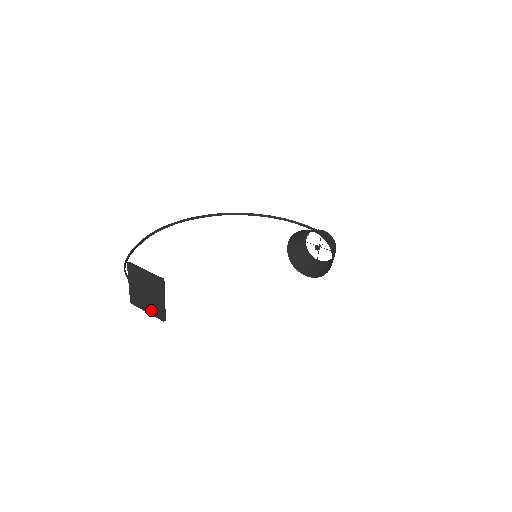
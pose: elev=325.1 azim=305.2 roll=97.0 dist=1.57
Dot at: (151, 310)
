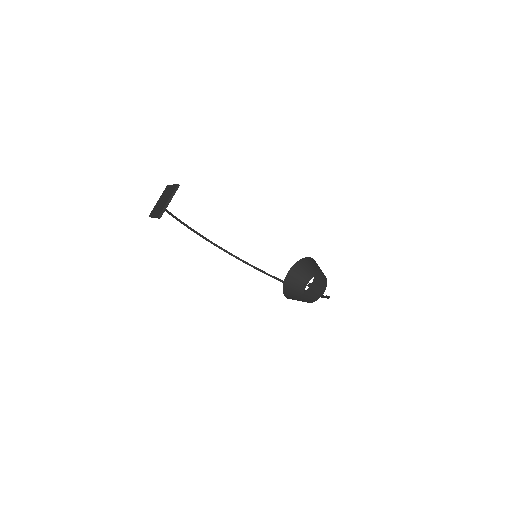
Dot at: (157, 213)
